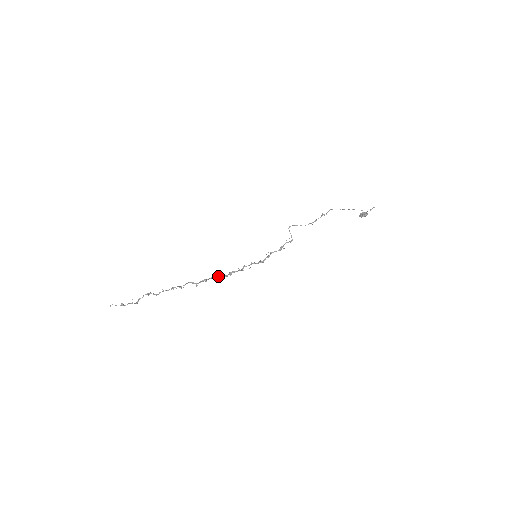
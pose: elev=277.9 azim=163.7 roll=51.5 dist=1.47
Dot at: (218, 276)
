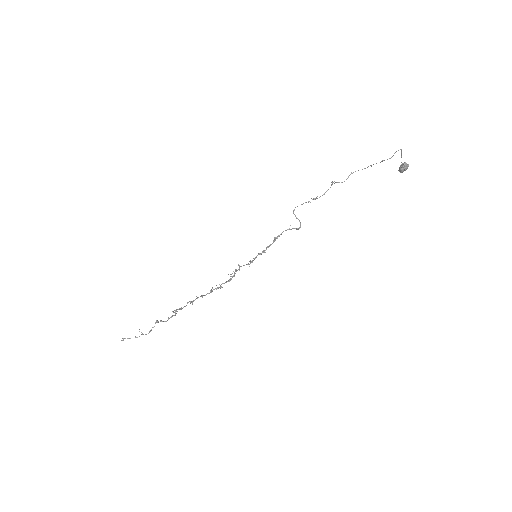
Dot at: occluded
